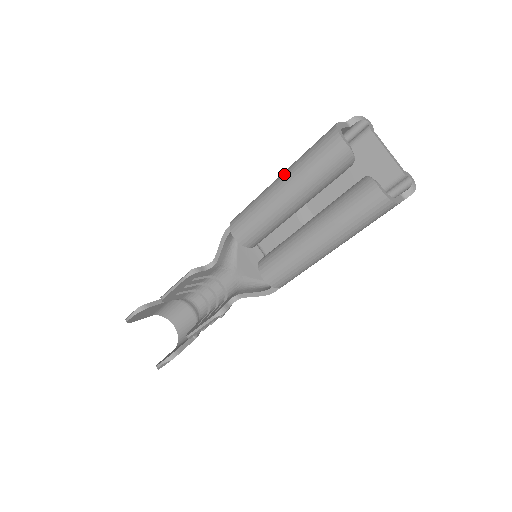
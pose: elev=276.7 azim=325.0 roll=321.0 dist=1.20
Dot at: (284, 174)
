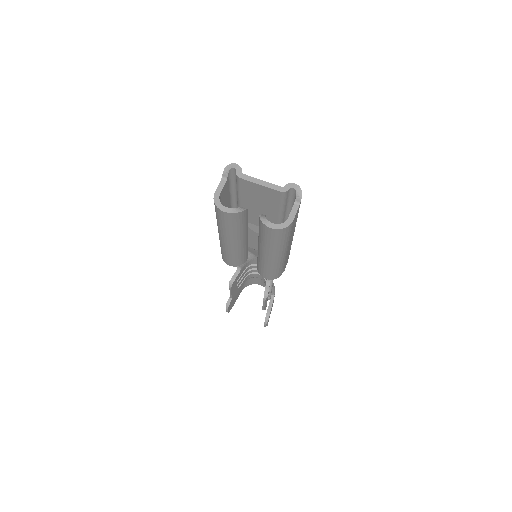
Dot at: (218, 230)
